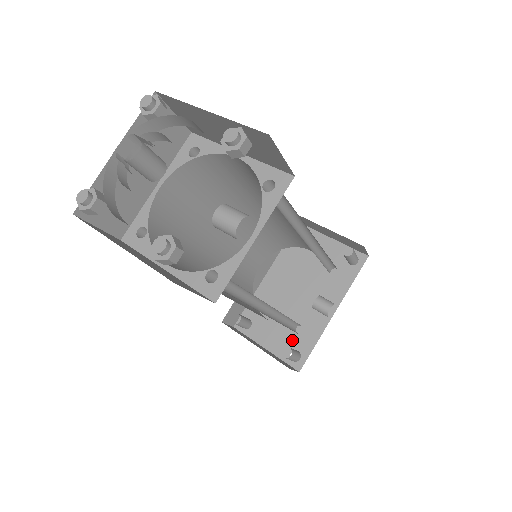
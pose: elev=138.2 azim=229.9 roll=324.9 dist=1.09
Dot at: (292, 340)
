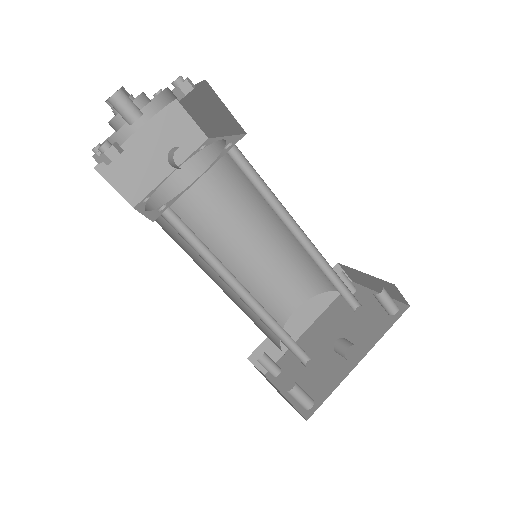
Dot at: (311, 388)
